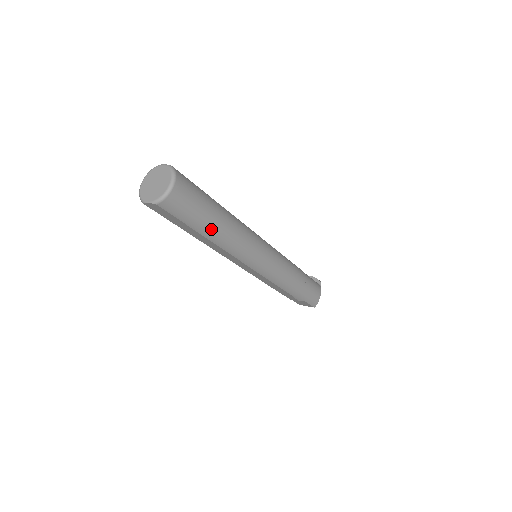
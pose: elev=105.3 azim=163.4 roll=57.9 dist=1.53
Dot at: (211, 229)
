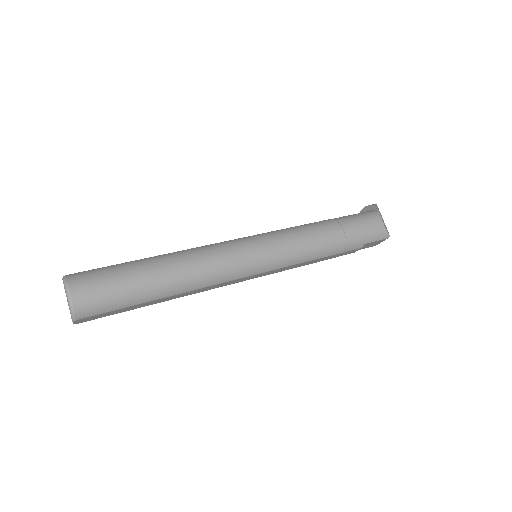
Dot at: (155, 289)
